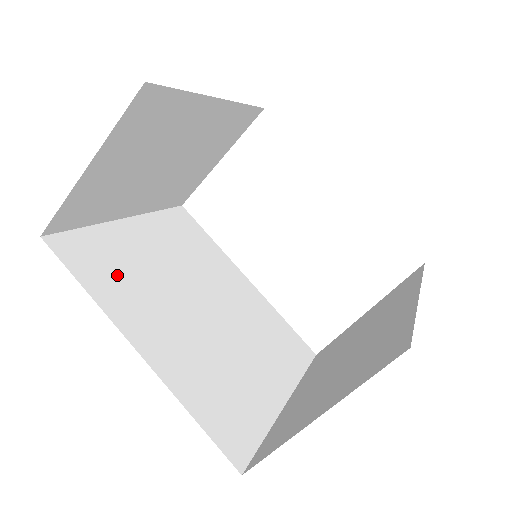
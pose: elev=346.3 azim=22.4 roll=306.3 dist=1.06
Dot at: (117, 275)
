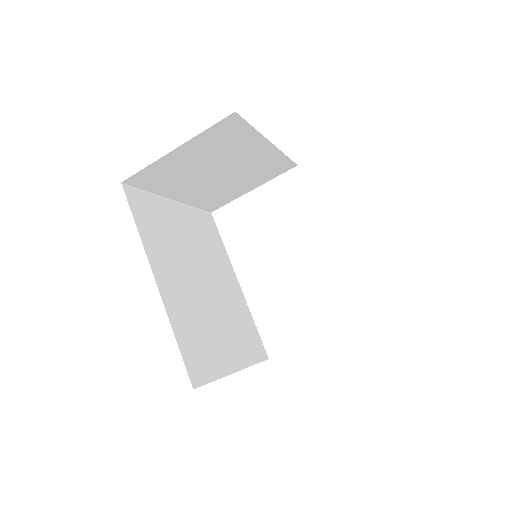
Dot at: (157, 230)
